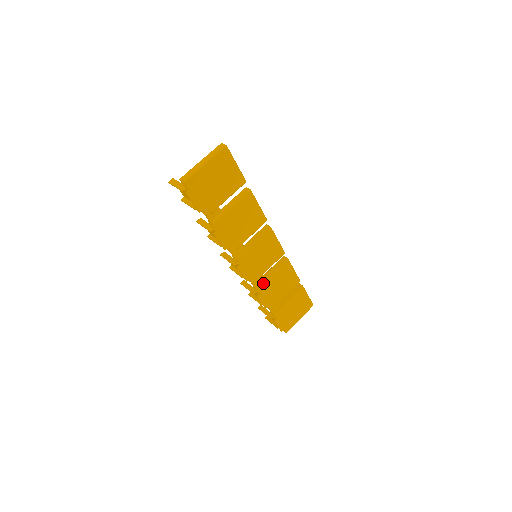
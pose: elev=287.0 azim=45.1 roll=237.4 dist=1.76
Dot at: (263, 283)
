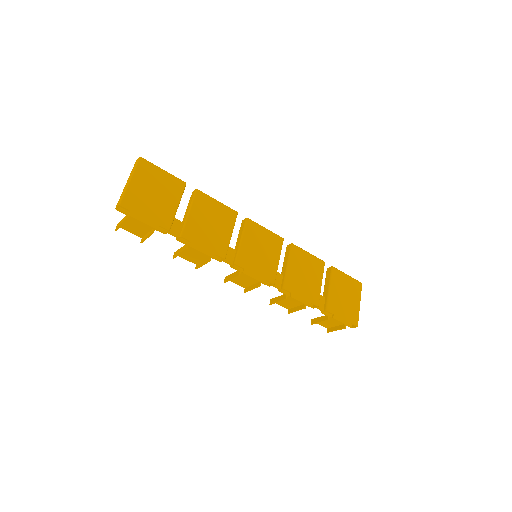
Dot at: (285, 279)
